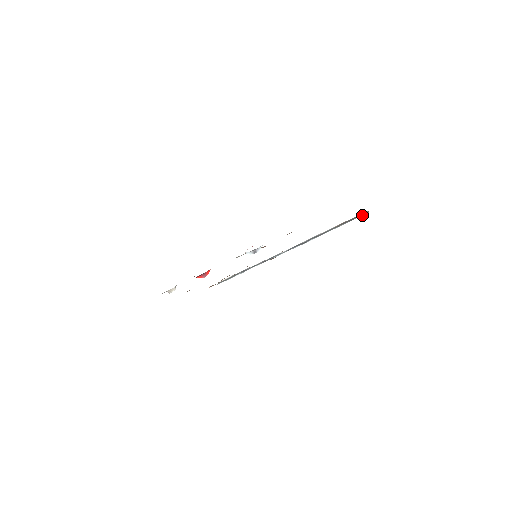
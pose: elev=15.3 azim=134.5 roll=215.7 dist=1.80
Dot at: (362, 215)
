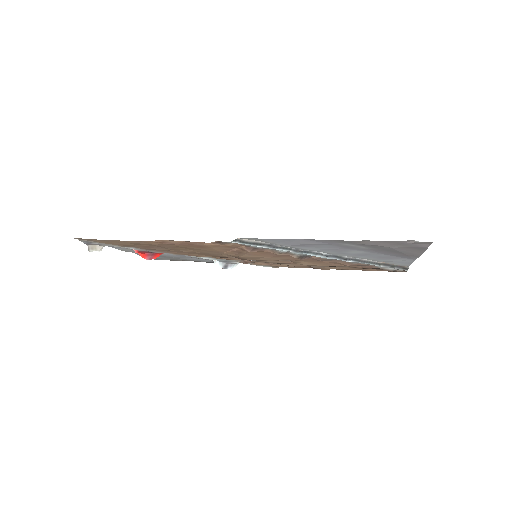
Dot at: (402, 268)
